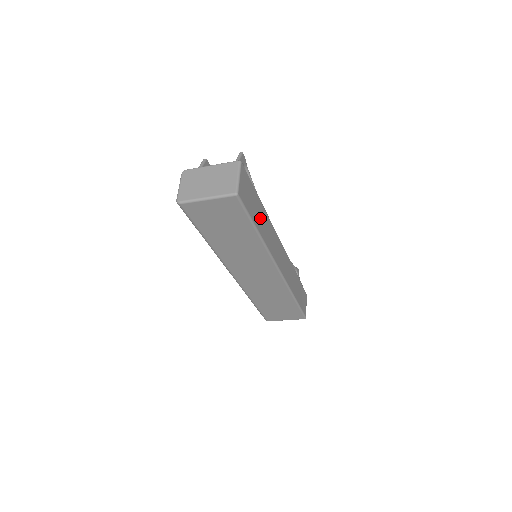
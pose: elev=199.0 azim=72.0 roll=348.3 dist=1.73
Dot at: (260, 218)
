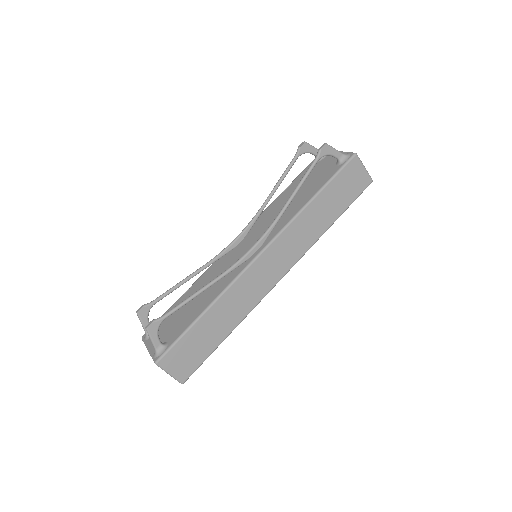
Dot at: (217, 326)
